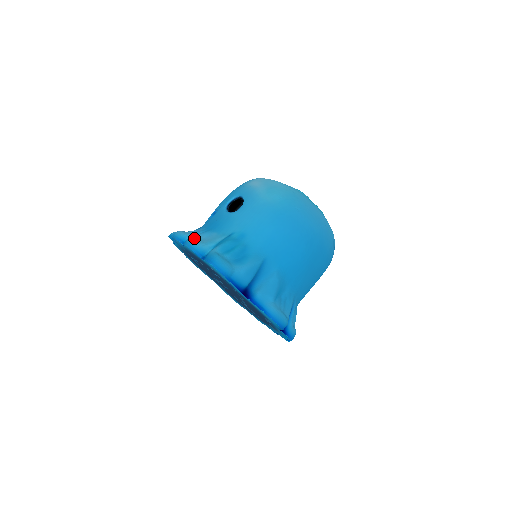
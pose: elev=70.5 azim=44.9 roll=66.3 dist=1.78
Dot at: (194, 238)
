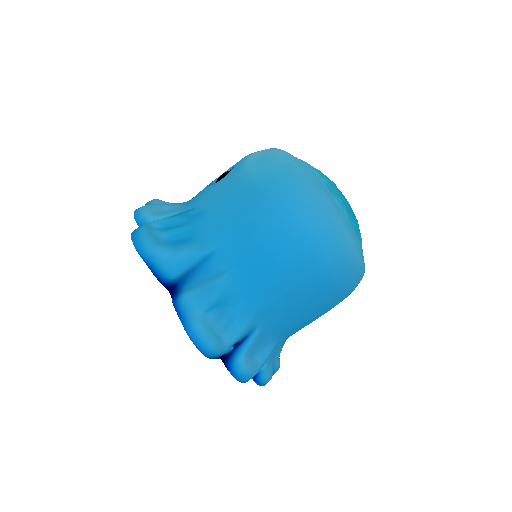
Dot at: (148, 205)
